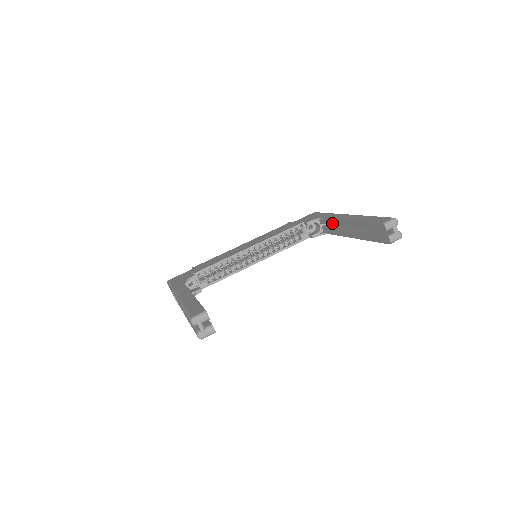
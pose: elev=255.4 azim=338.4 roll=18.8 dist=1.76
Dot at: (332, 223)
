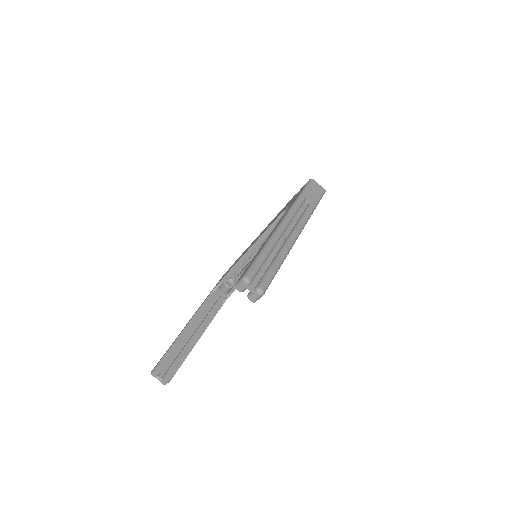
Dot at: occluded
